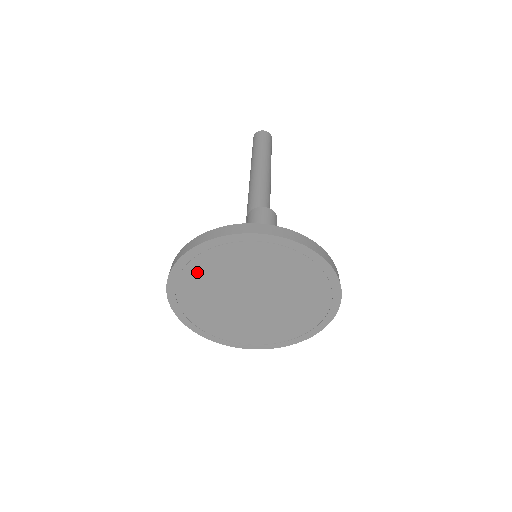
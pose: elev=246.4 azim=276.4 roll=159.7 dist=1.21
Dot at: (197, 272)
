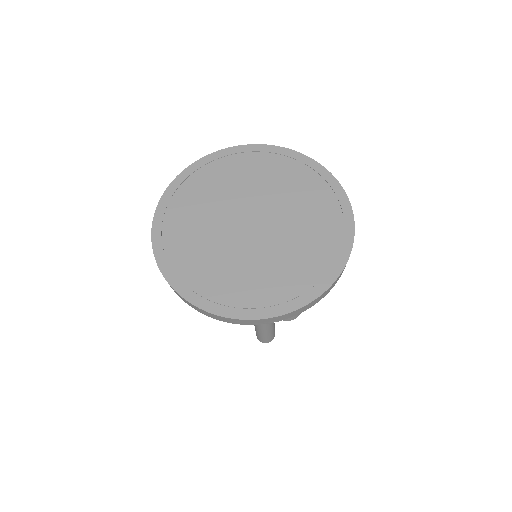
Dot at: (177, 223)
